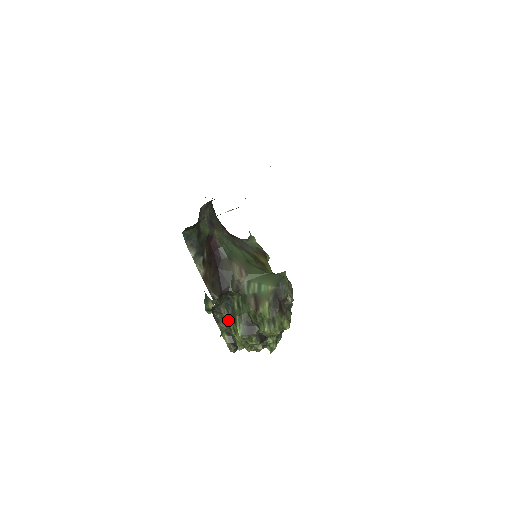
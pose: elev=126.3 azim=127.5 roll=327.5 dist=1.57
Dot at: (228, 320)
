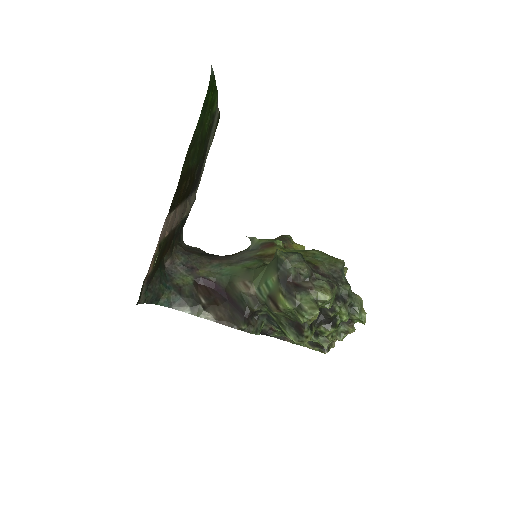
Dot at: occluded
